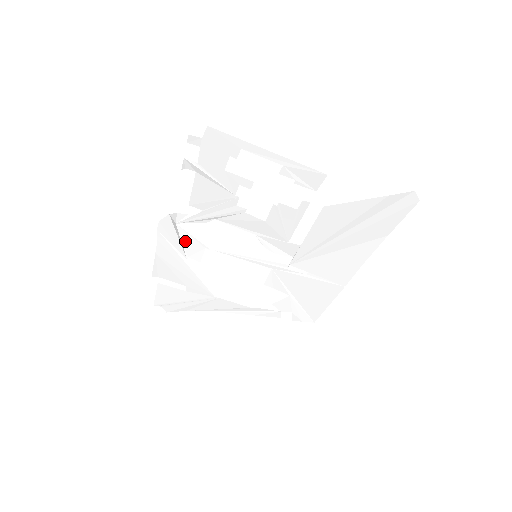
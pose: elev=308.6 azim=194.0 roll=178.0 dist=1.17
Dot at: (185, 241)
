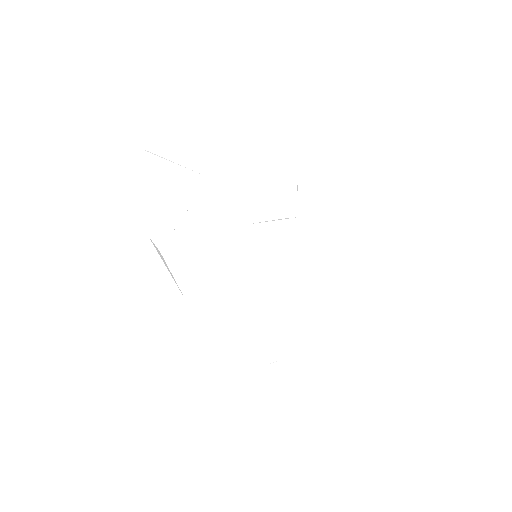
Dot at: (176, 272)
